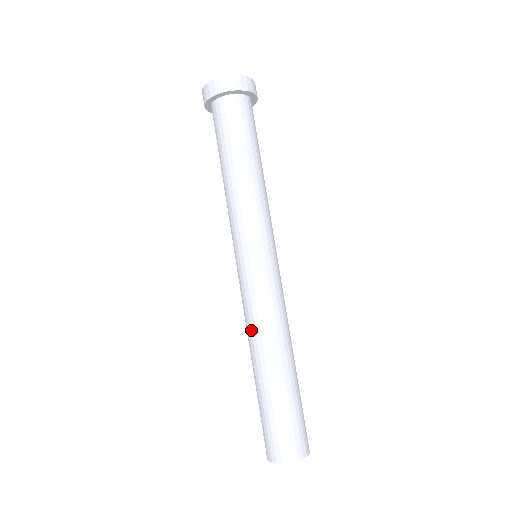
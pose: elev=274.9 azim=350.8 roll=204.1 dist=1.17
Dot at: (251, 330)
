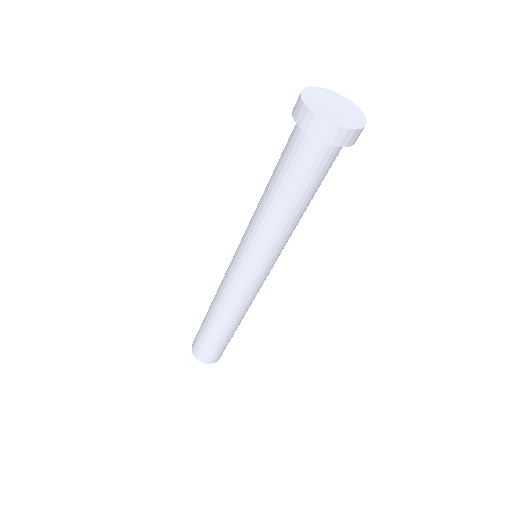
Dot at: (234, 310)
